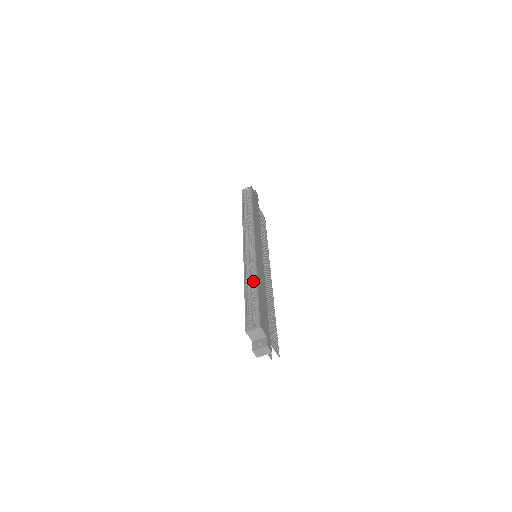
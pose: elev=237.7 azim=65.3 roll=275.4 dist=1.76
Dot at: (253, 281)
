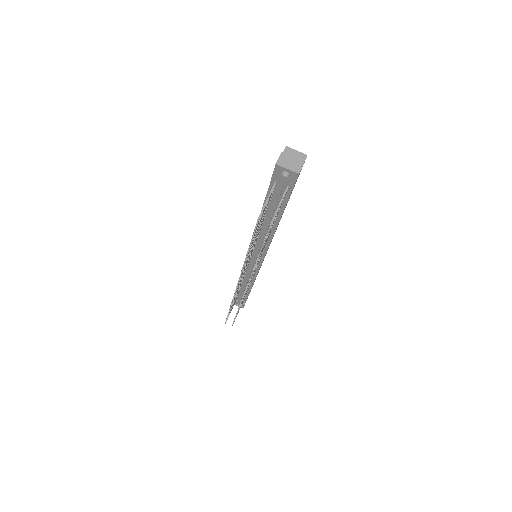
Dot at: occluded
